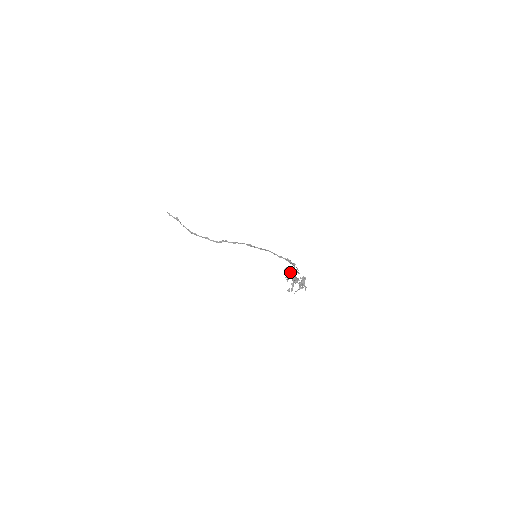
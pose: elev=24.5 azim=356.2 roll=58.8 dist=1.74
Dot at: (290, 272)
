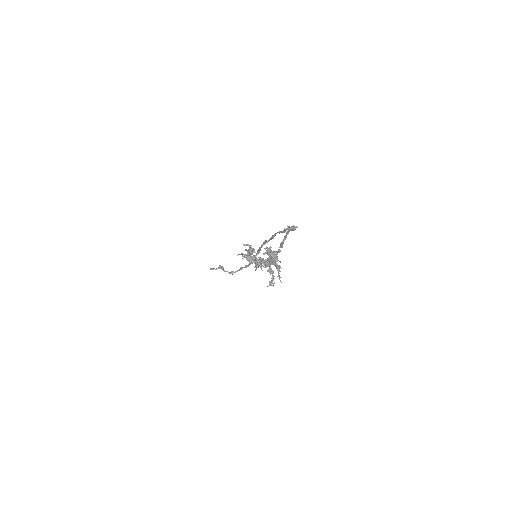
Dot at: (252, 256)
